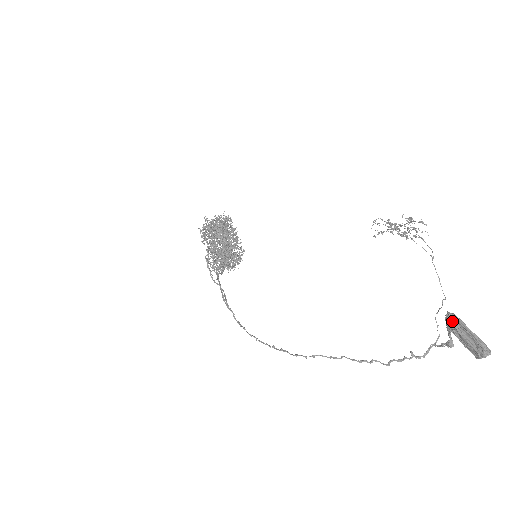
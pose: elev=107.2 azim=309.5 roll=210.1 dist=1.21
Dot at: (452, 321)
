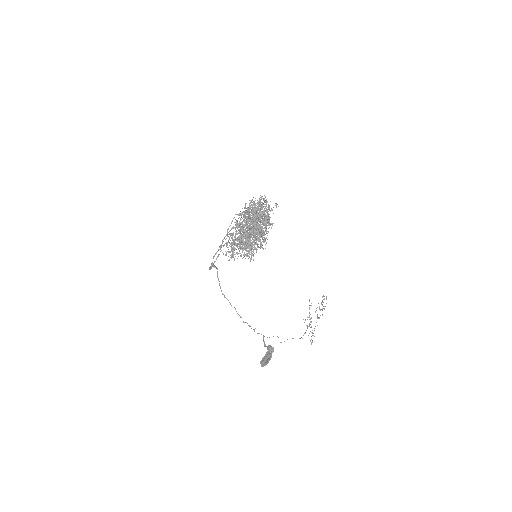
Dot at: (269, 357)
